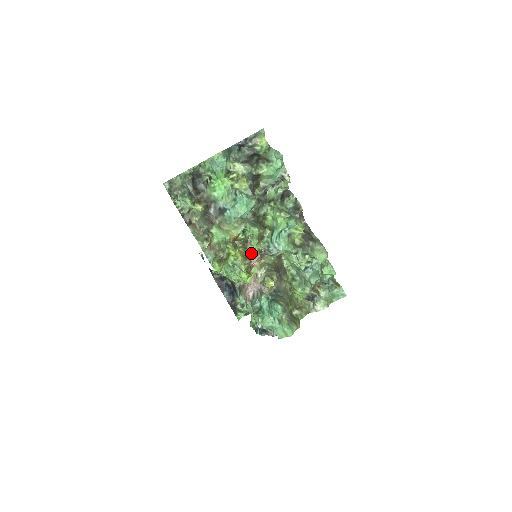
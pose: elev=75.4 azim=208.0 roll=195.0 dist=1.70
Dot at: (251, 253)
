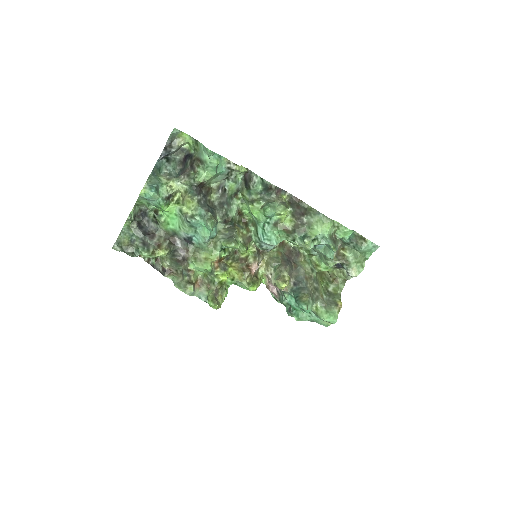
Dot at: (247, 261)
